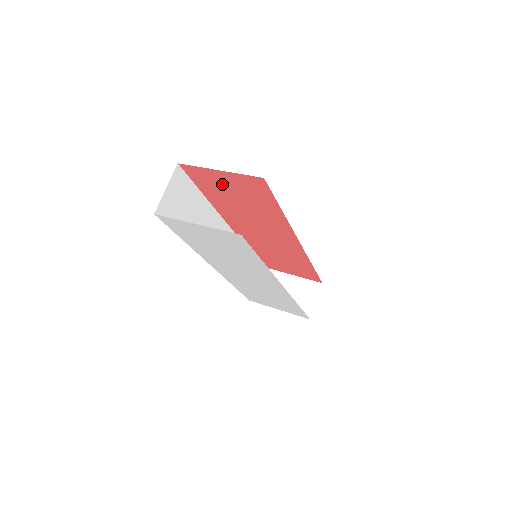
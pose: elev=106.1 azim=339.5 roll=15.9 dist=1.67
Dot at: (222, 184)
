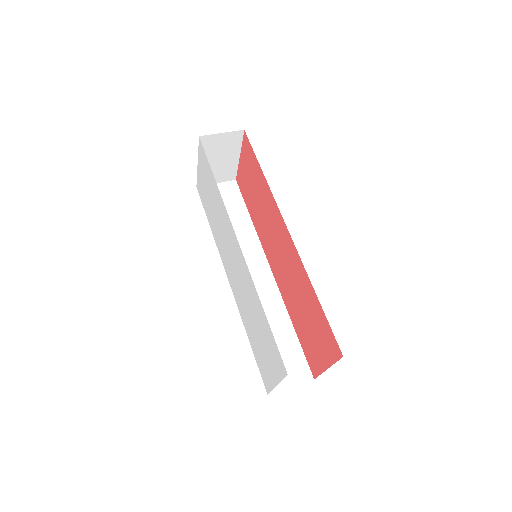
Dot at: (246, 178)
